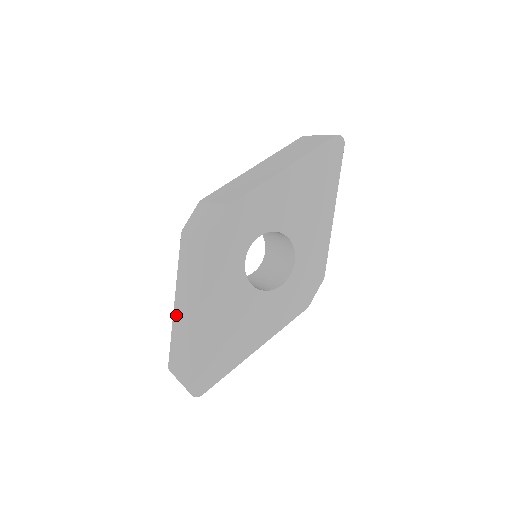
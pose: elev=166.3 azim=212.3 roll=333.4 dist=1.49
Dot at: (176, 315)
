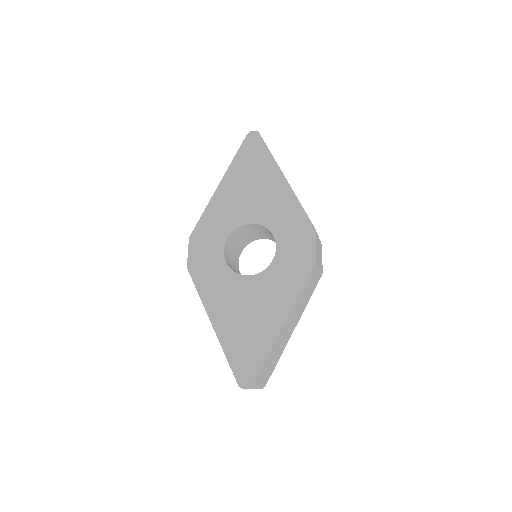
Dot at: occluded
